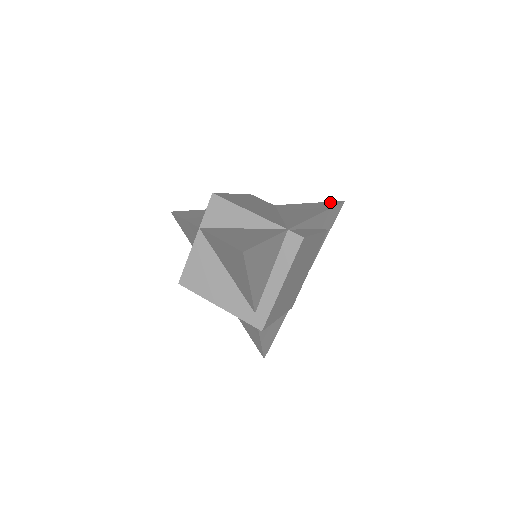
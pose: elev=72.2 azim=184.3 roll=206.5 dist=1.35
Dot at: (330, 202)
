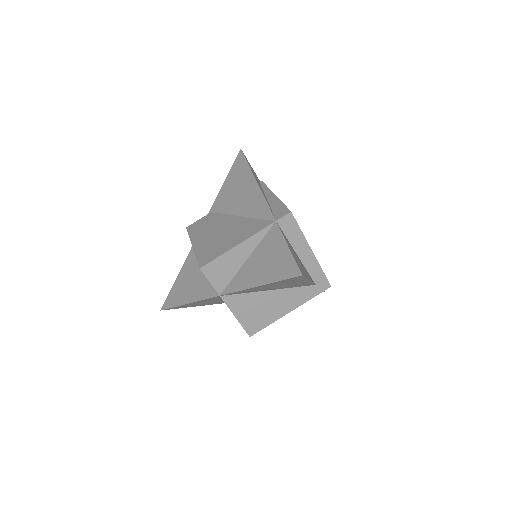
Dot at: (235, 162)
